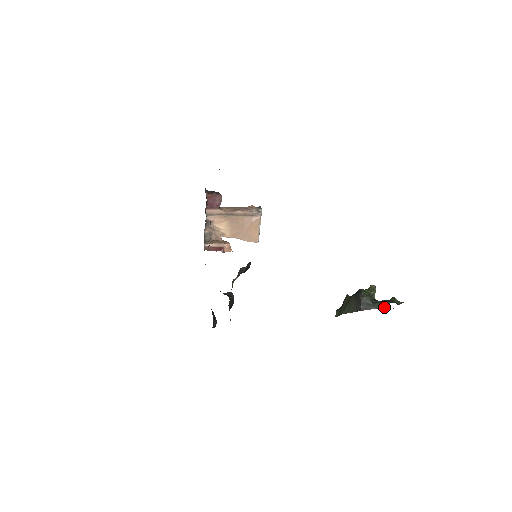
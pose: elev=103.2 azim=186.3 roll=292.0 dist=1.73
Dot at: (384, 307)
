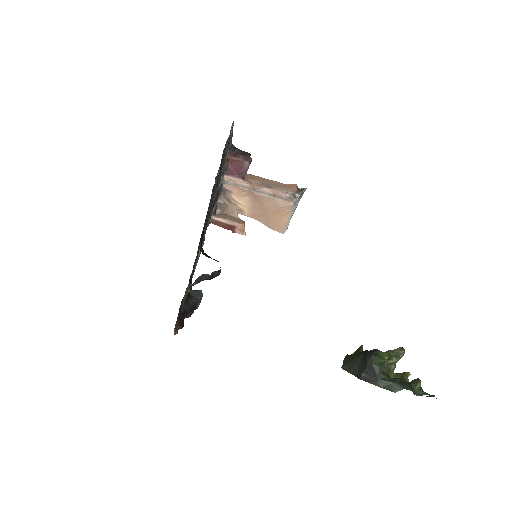
Dot at: (391, 390)
